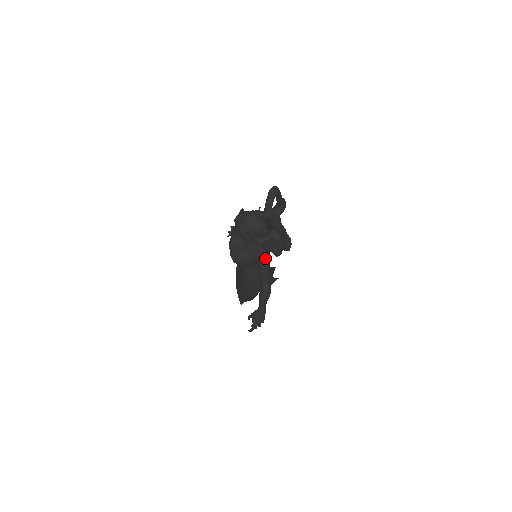
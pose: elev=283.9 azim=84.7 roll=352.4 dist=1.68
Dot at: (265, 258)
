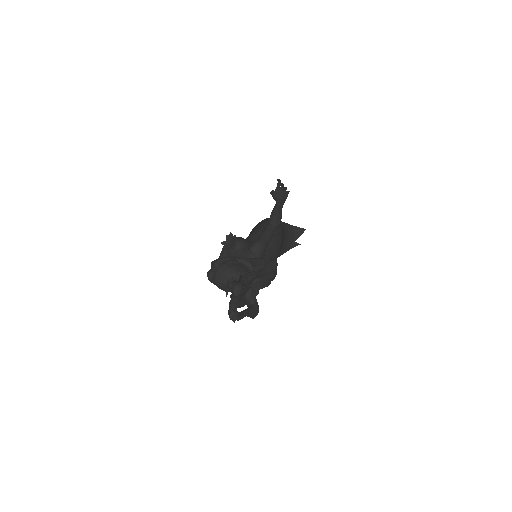
Dot at: occluded
